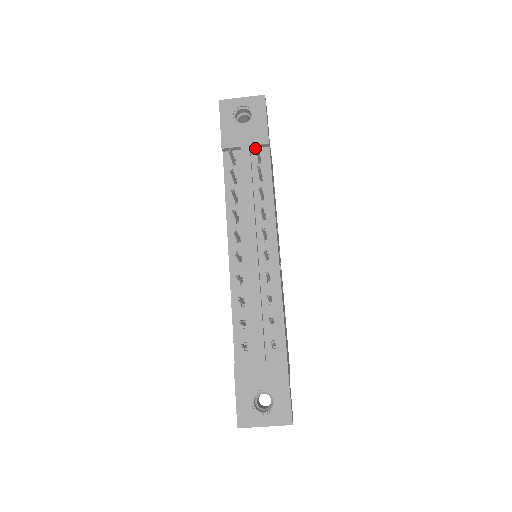
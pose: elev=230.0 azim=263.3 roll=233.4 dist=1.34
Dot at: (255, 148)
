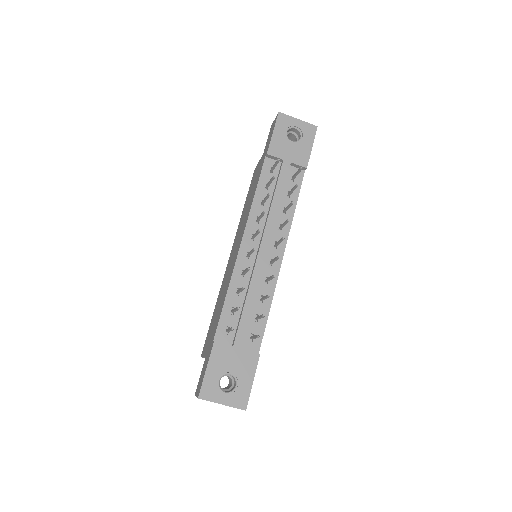
Dot at: (293, 166)
